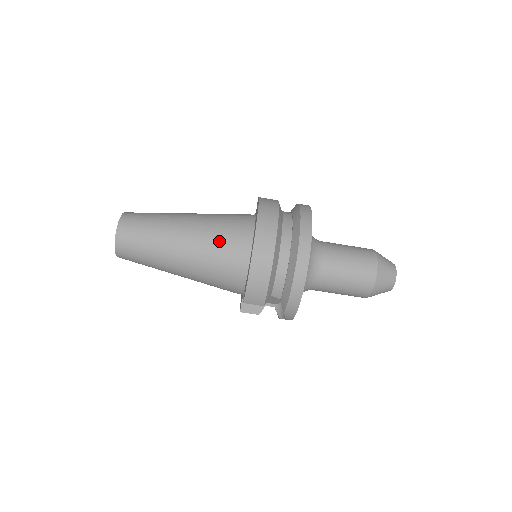
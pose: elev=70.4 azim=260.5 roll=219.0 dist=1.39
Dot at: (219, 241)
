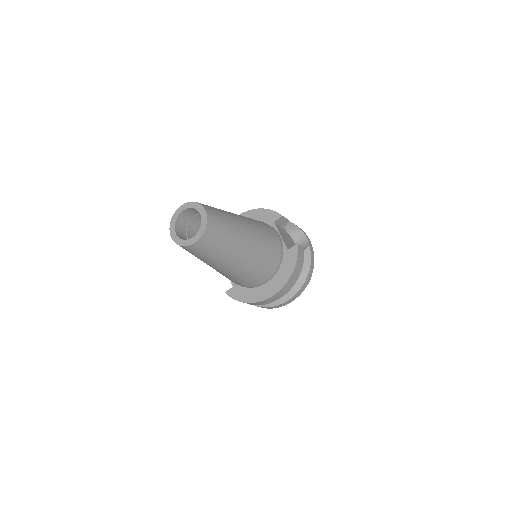
Dot at: (249, 277)
